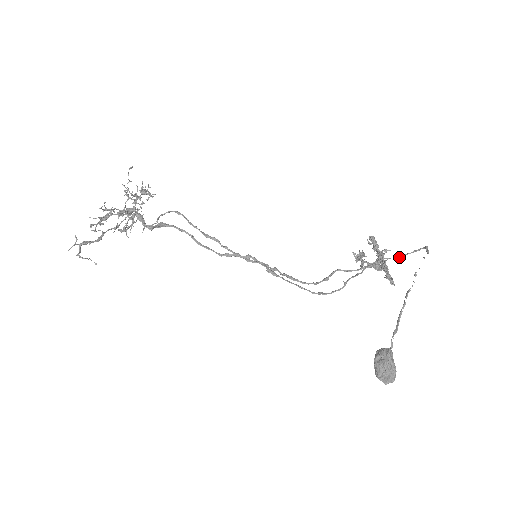
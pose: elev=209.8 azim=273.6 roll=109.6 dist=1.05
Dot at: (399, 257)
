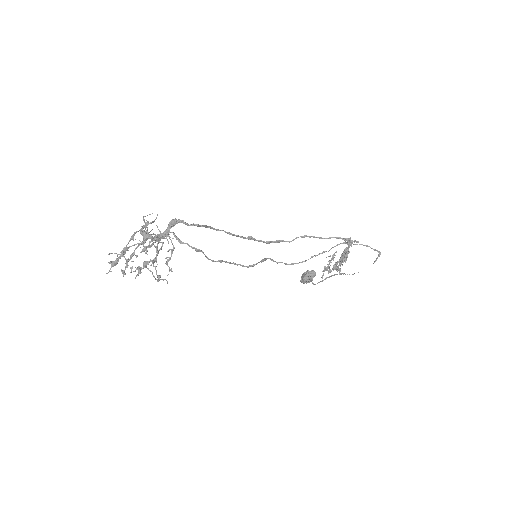
Dot at: occluded
